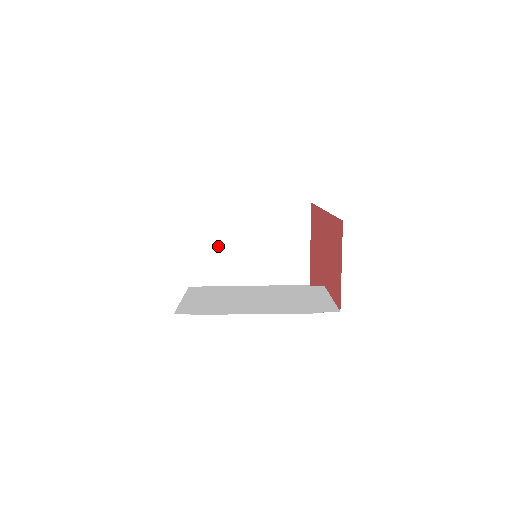
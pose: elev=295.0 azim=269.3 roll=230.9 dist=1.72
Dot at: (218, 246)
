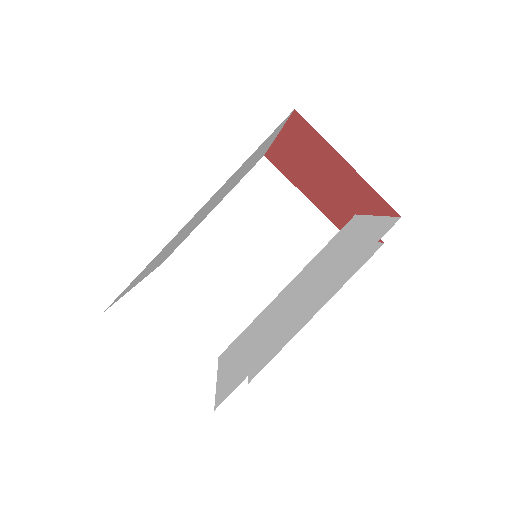
Dot at: (220, 284)
